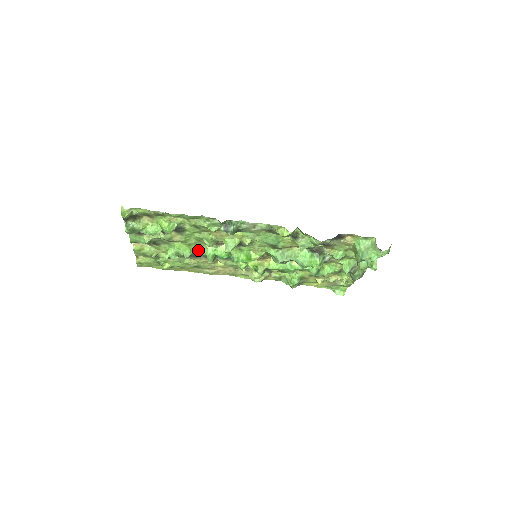
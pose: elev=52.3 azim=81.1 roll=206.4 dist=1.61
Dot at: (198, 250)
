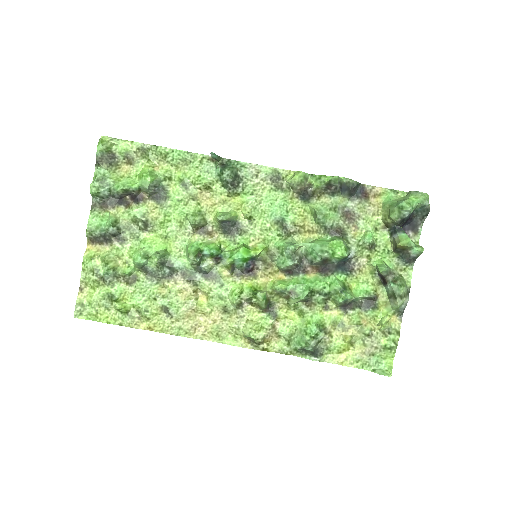
Dot at: (176, 253)
